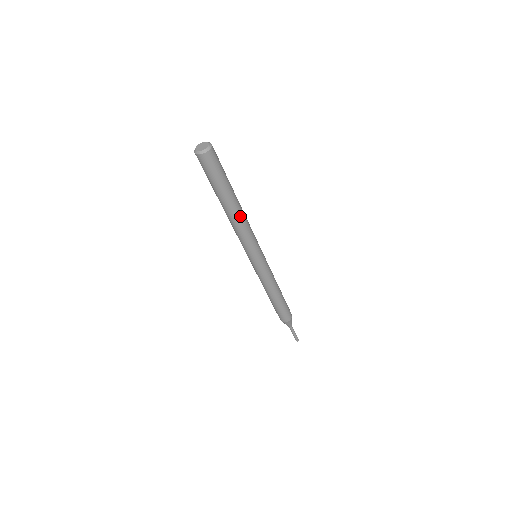
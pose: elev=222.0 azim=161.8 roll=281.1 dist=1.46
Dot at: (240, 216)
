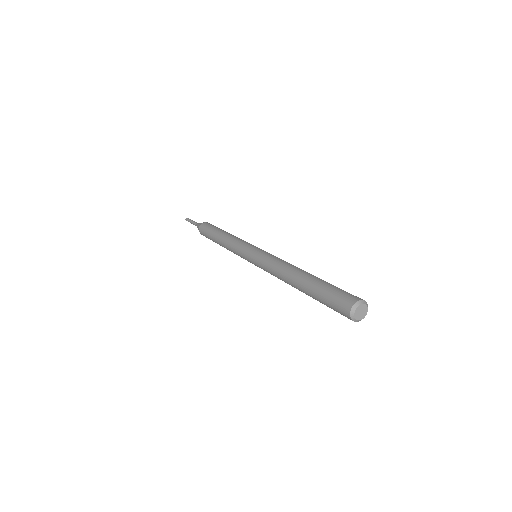
Dot at: occluded
